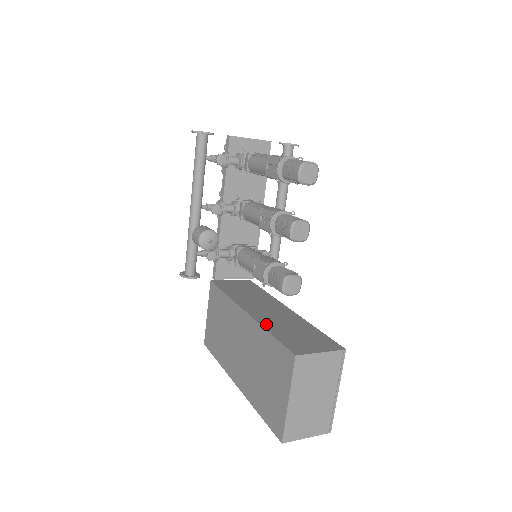
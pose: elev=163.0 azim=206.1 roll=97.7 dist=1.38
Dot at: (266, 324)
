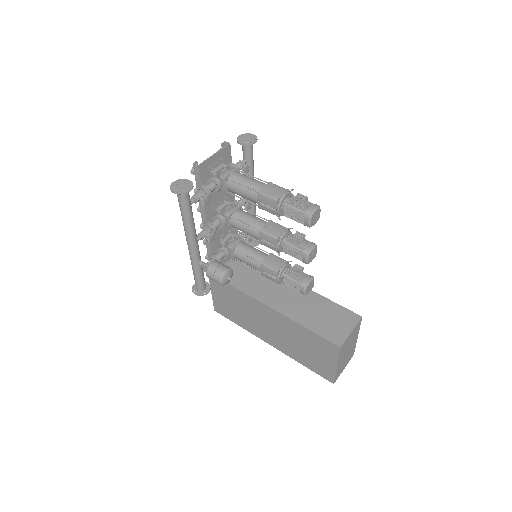
Dot at: (296, 317)
